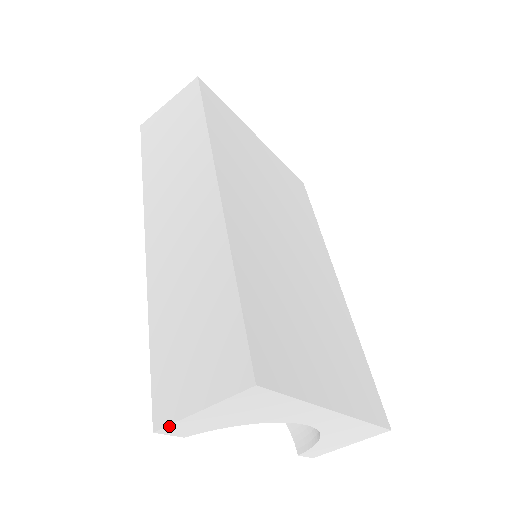
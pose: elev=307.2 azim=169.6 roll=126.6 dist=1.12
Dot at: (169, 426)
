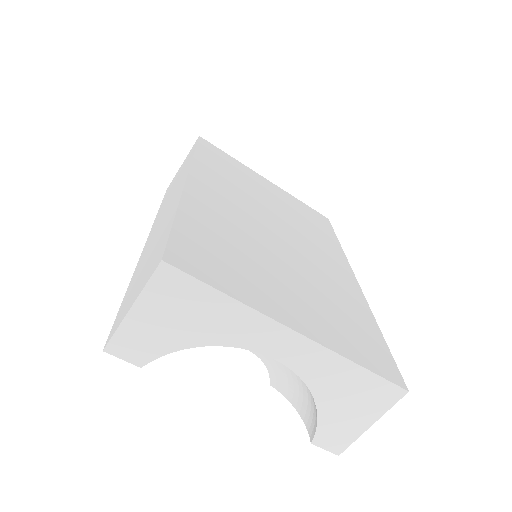
Dot at: (113, 339)
